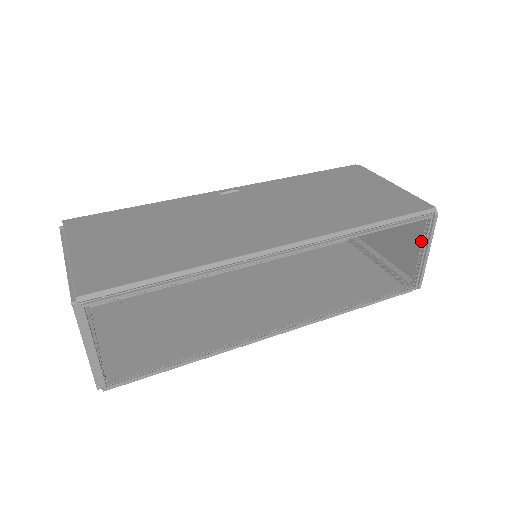
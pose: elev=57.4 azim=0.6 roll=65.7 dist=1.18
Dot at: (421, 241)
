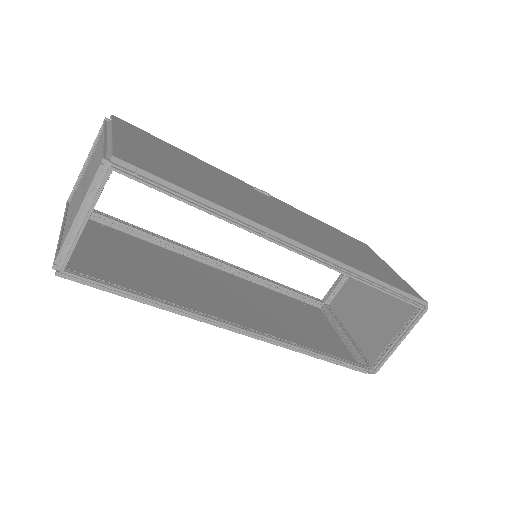
Dot at: (400, 328)
